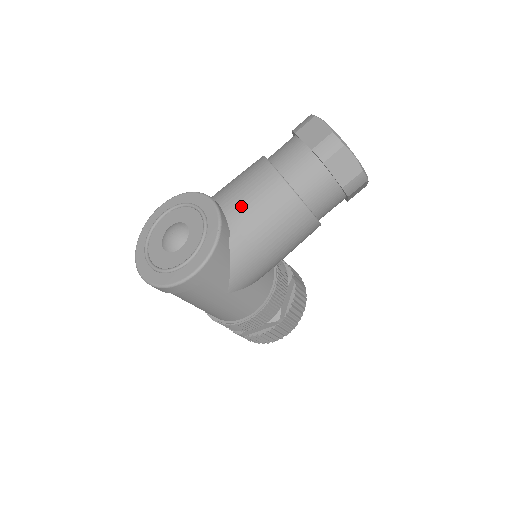
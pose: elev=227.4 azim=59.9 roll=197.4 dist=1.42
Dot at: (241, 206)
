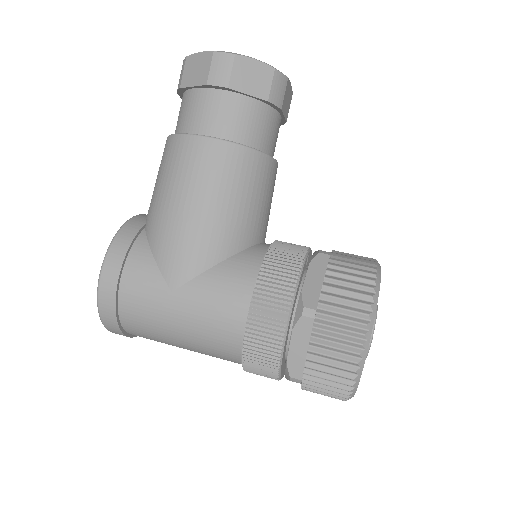
Dot at: occluded
